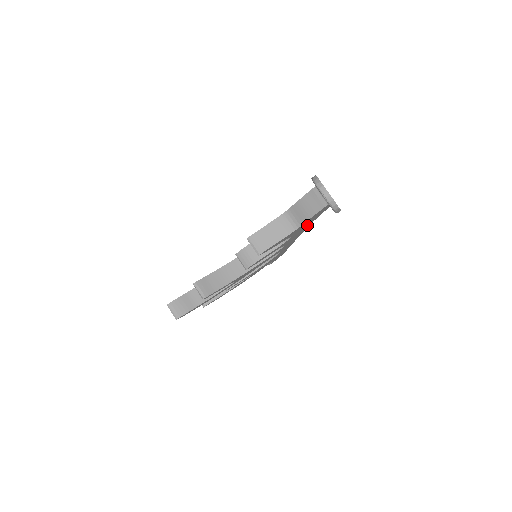
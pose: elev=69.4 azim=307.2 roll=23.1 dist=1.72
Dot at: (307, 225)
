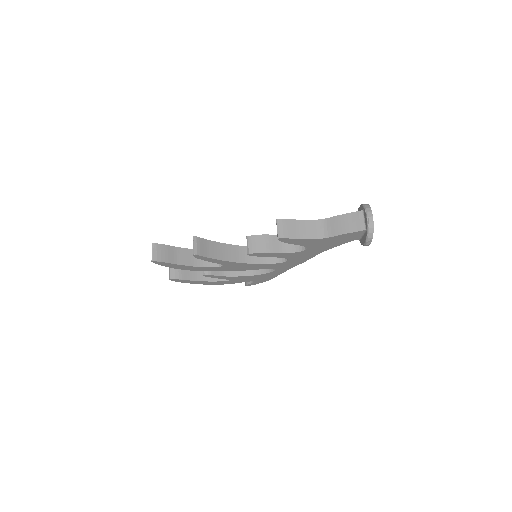
Dot at: (326, 247)
